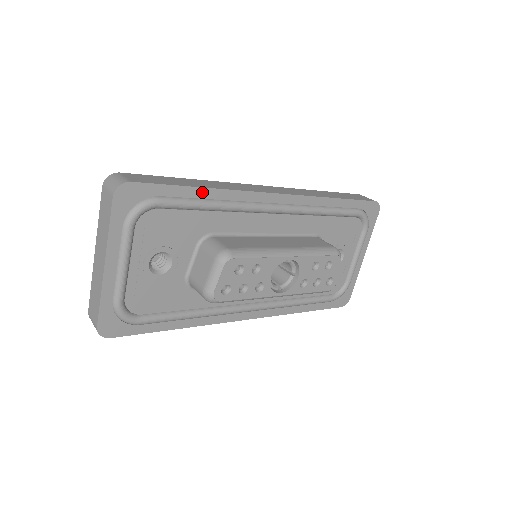
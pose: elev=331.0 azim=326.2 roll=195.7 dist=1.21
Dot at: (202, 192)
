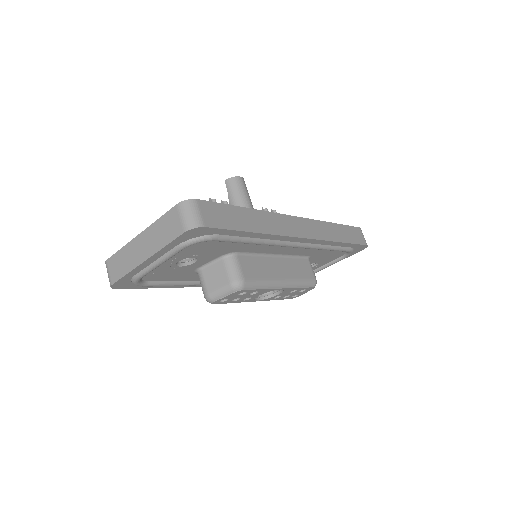
Dot at: (251, 234)
